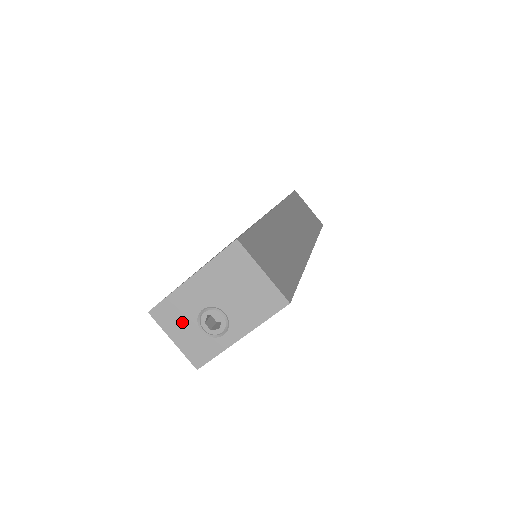
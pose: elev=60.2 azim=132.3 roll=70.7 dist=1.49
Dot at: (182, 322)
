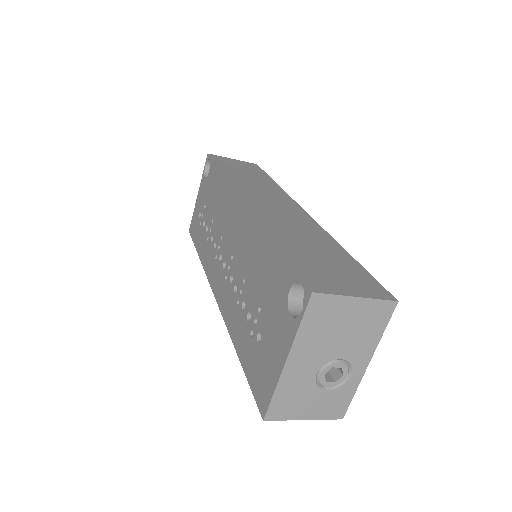
Dot at: (303, 400)
